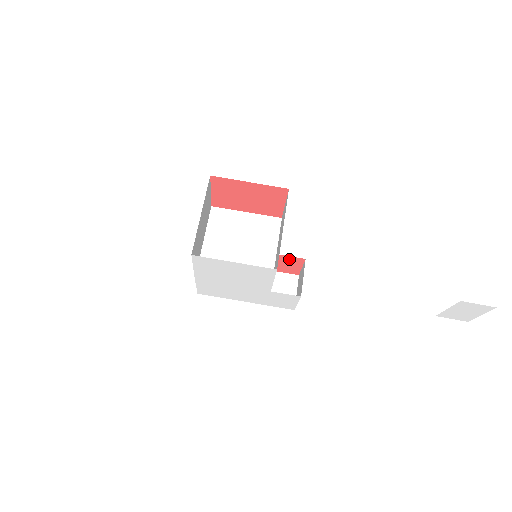
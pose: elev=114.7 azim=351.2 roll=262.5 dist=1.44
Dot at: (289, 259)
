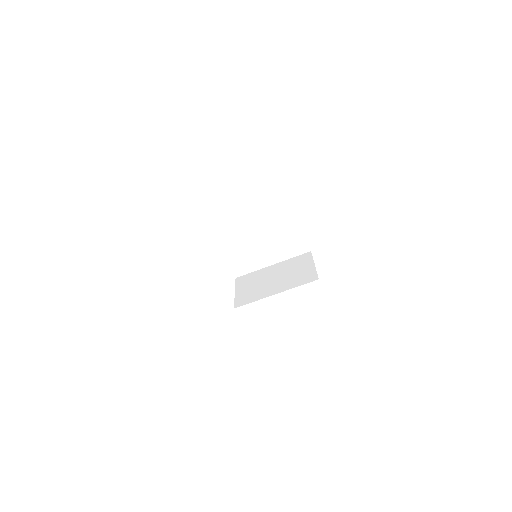
Dot at: occluded
